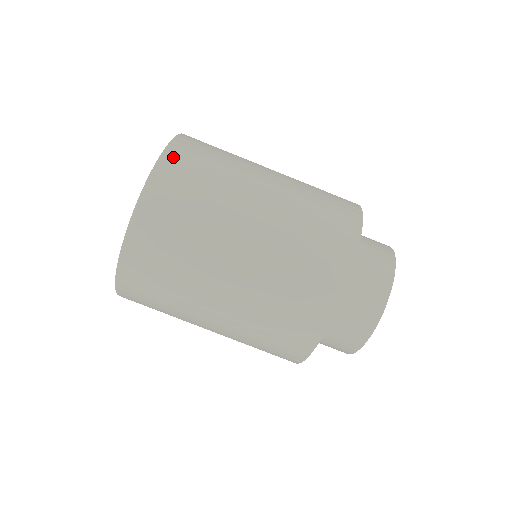
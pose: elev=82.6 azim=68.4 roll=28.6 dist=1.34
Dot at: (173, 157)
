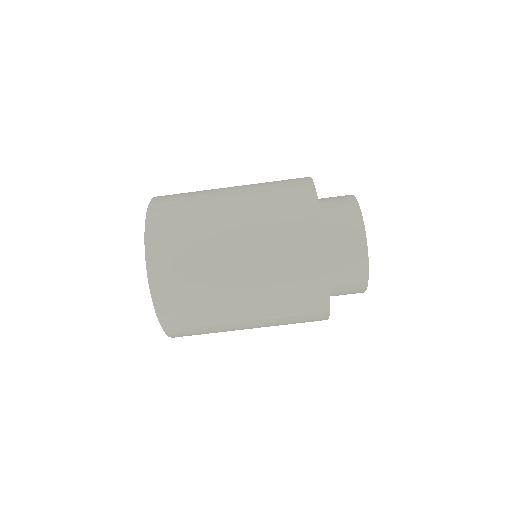
Dot at: (154, 231)
